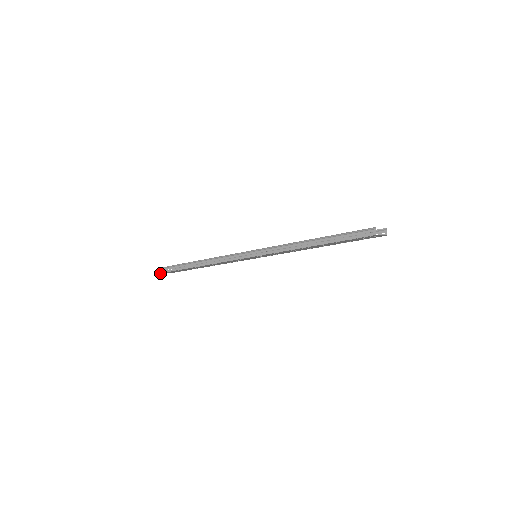
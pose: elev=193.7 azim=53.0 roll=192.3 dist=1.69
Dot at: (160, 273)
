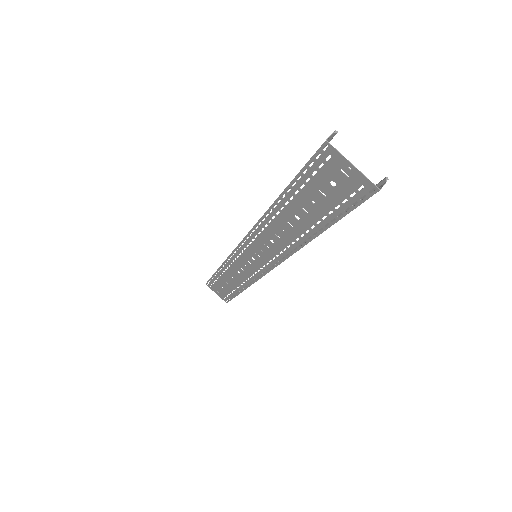
Dot at: (207, 285)
